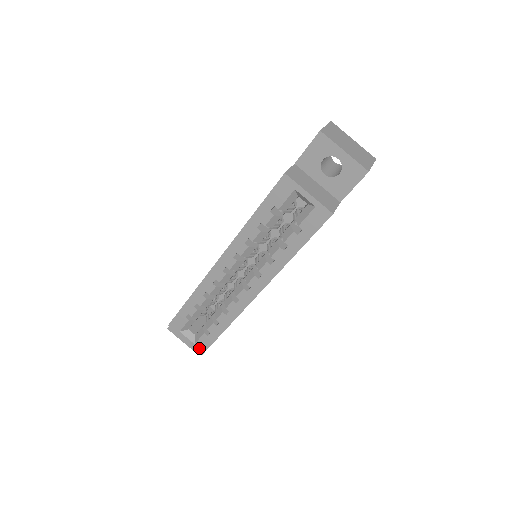
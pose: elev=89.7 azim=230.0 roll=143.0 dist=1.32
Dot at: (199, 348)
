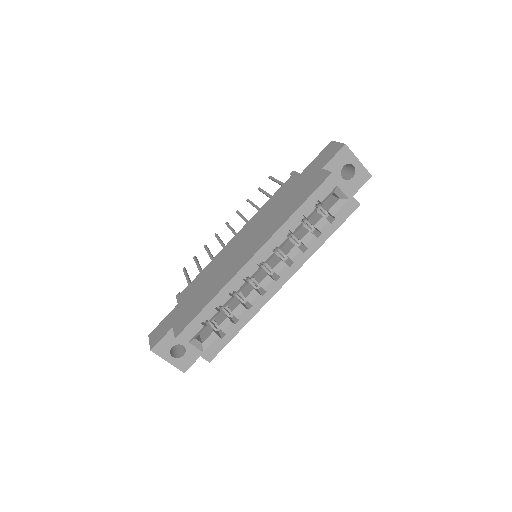
Dot at: (208, 356)
